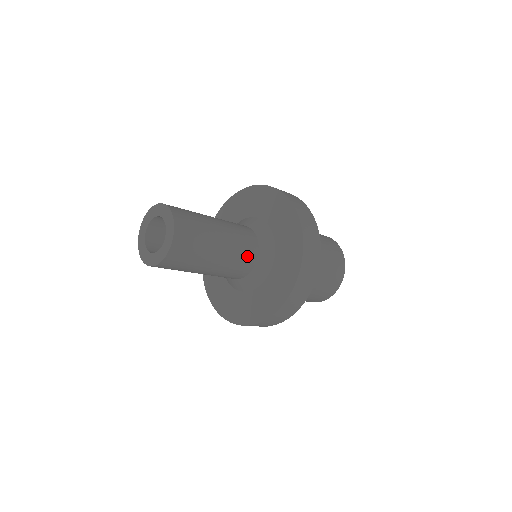
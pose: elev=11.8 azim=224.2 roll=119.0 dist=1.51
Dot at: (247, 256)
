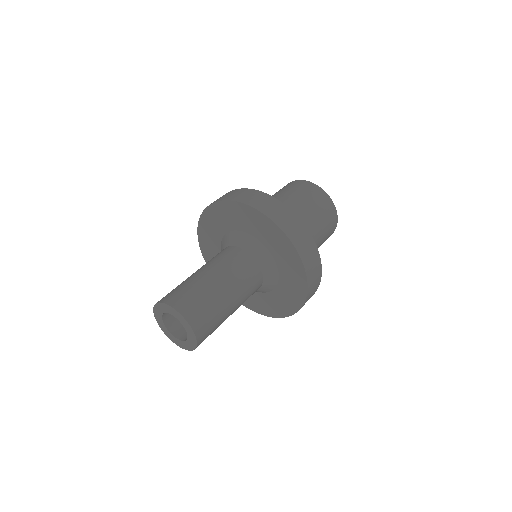
Dot at: (254, 292)
